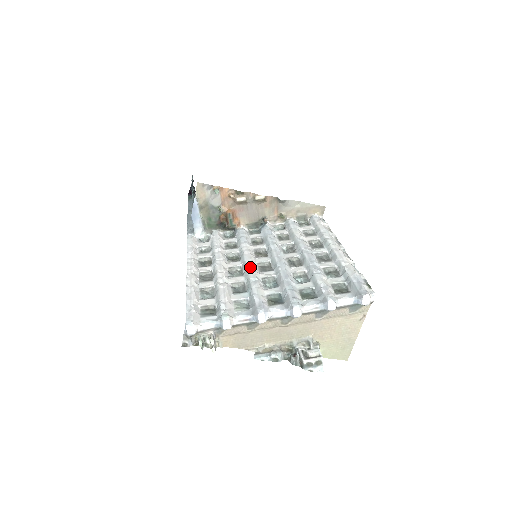
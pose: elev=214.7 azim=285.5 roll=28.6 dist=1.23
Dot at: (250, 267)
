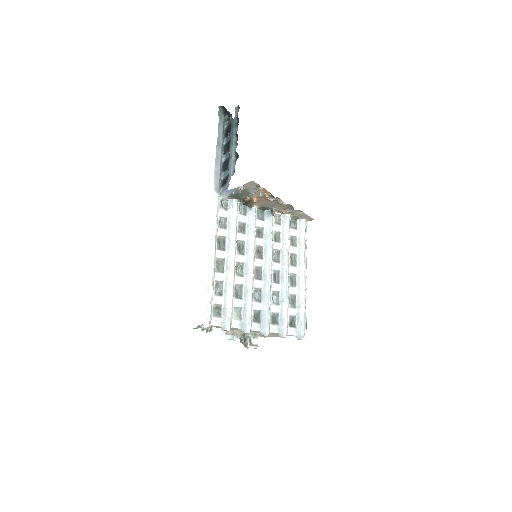
Dot at: (251, 272)
